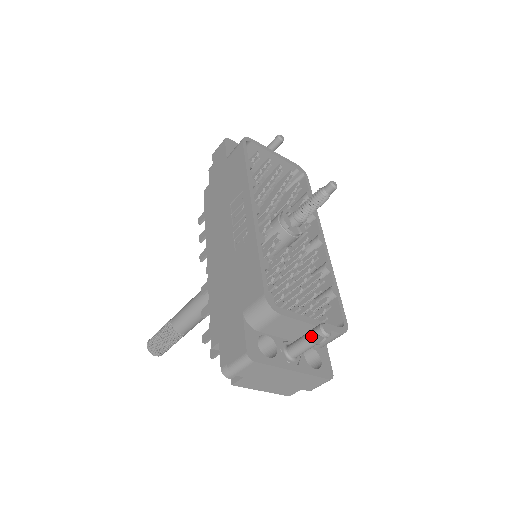
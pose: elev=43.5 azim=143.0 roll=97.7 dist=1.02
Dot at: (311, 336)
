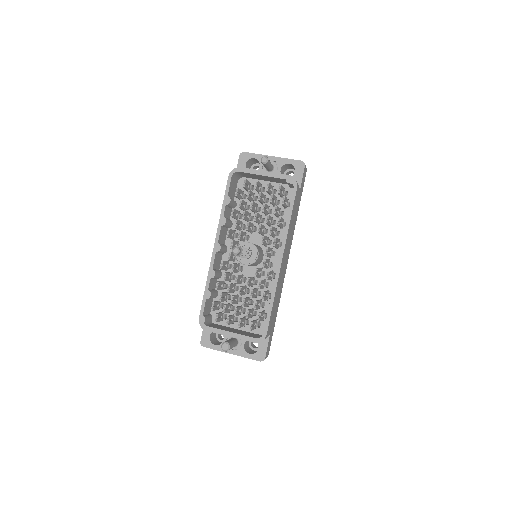
Dot at: occluded
